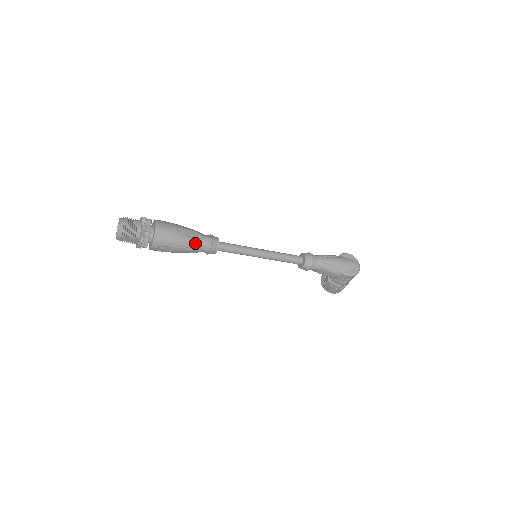
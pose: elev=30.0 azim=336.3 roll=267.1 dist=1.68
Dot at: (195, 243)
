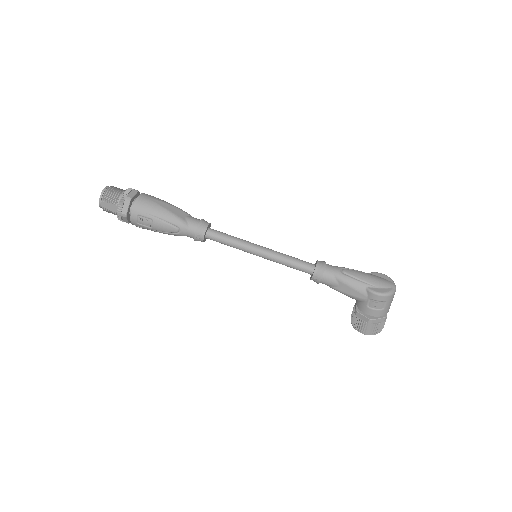
Dot at: (179, 220)
